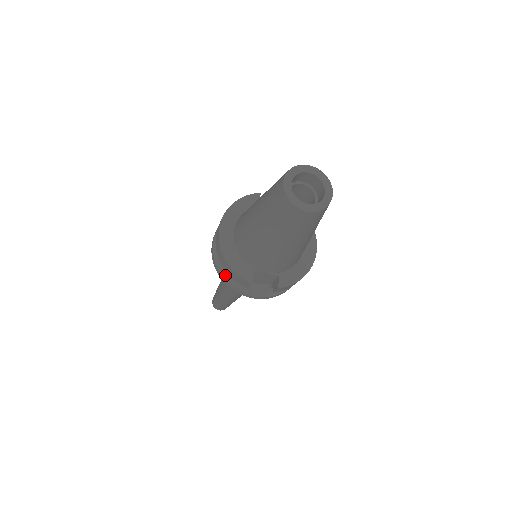
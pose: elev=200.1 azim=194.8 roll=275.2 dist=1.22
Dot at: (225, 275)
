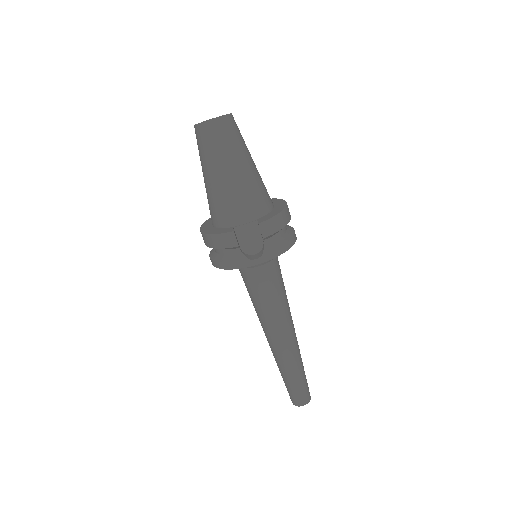
Dot at: (223, 260)
